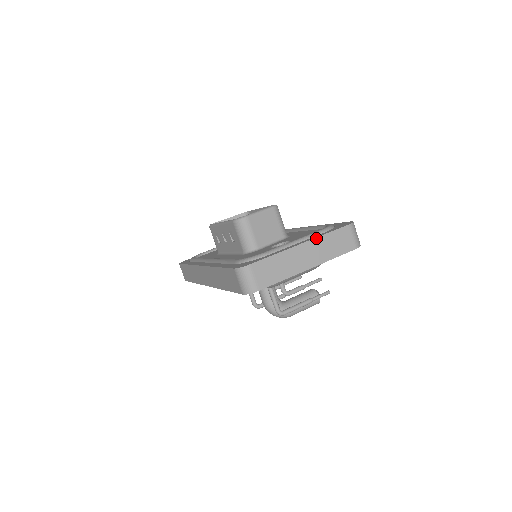
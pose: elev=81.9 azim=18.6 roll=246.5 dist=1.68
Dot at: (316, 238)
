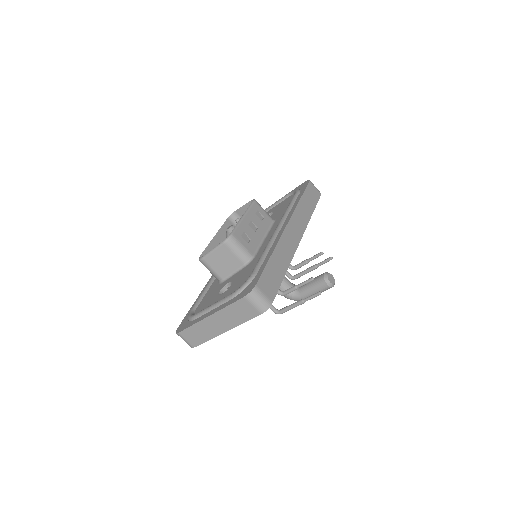
Dot at: (219, 311)
